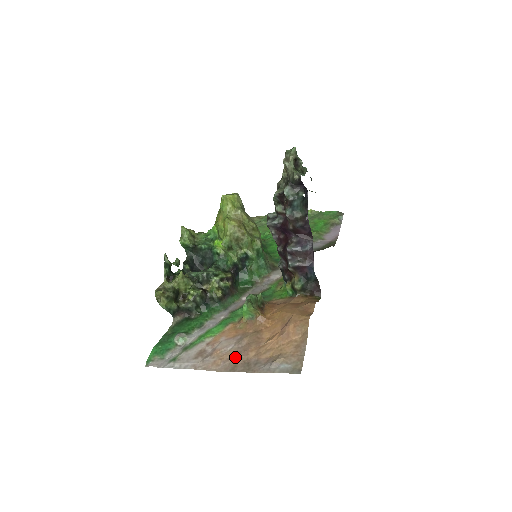
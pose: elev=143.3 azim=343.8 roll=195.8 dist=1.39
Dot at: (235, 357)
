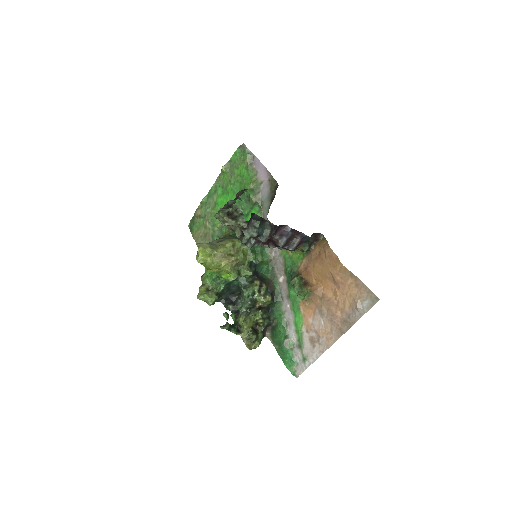
Dot at: (333, 325)
